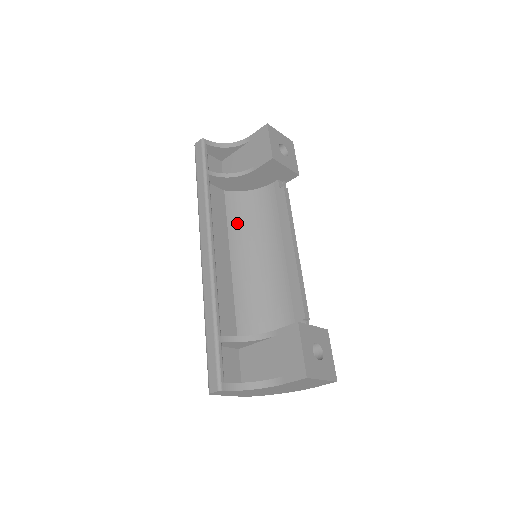
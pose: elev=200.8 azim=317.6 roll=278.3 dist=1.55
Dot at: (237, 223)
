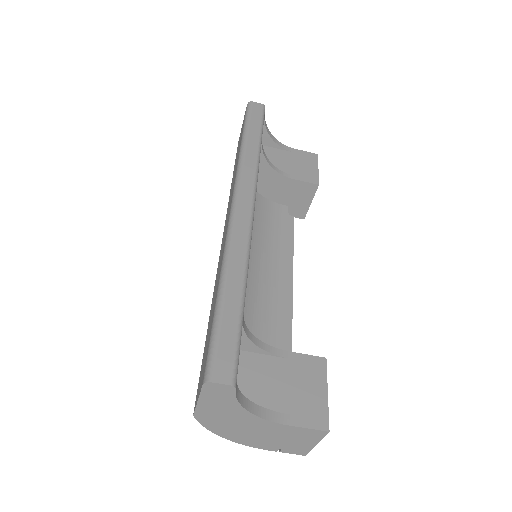
Dot at: occluded
